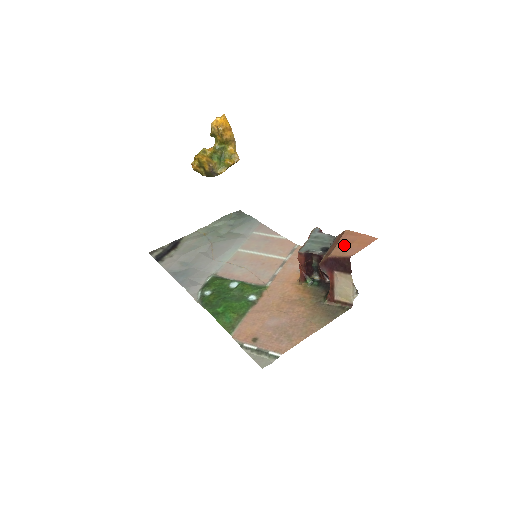
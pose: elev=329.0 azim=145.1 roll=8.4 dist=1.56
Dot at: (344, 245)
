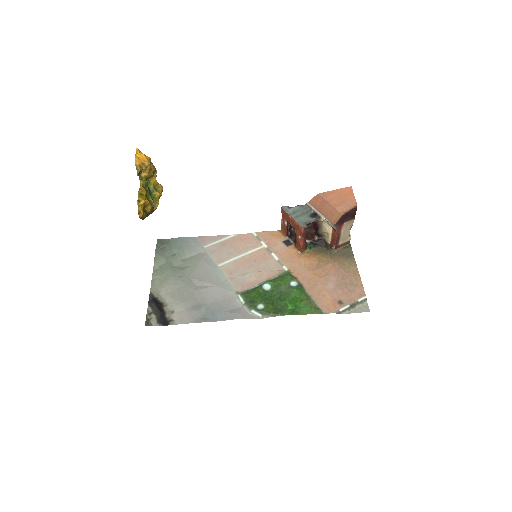
Dot at: (338, 202)
